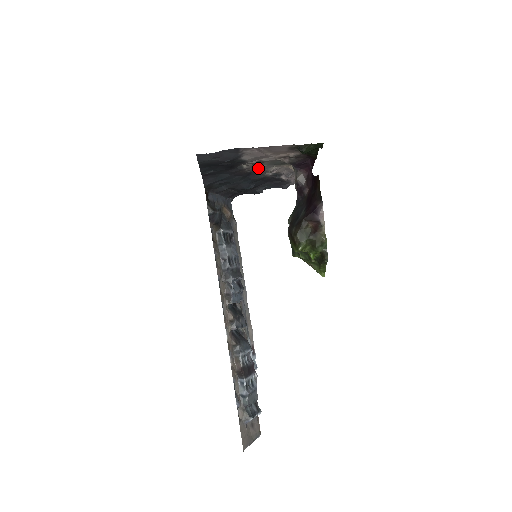
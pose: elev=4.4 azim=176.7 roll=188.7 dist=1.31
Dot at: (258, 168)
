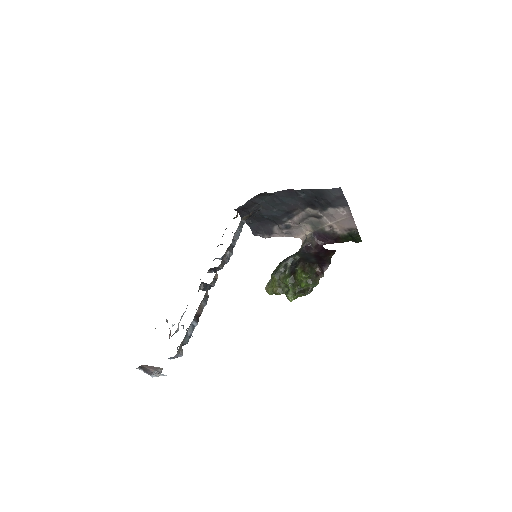
Dot at: (307, 217)
